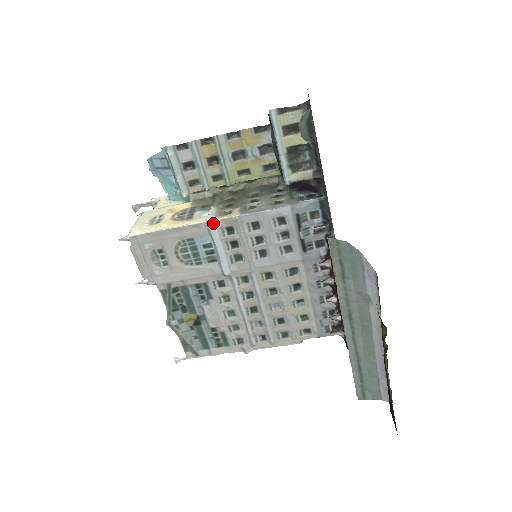
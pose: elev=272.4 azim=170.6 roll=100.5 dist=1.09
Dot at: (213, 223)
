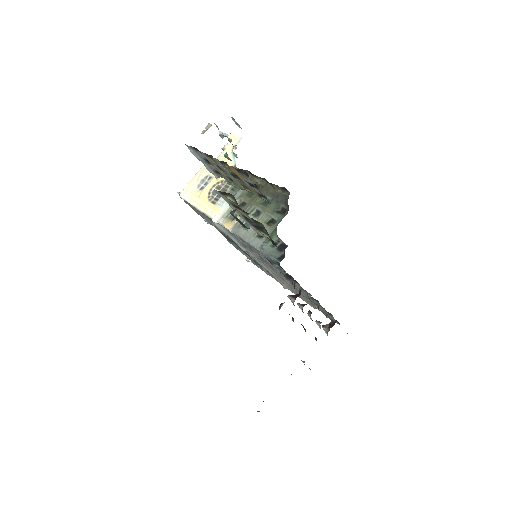
Dot at: (218, 224)
